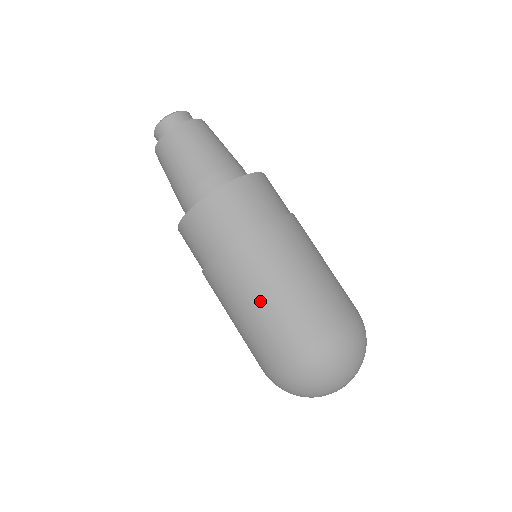
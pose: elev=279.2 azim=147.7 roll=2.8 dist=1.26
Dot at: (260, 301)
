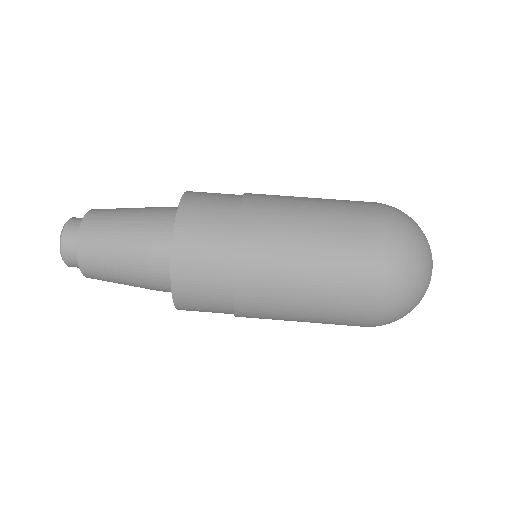
Dot at: (310, 252)
